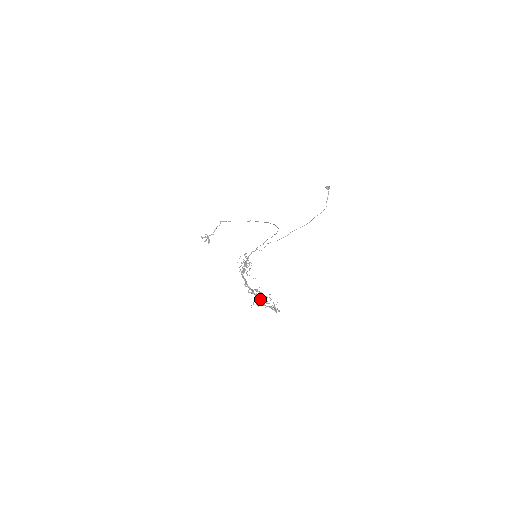
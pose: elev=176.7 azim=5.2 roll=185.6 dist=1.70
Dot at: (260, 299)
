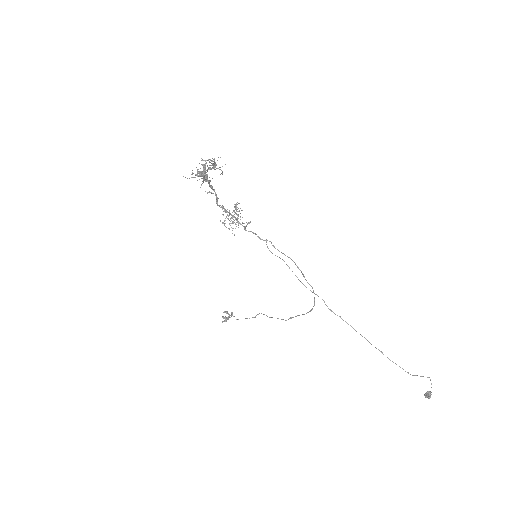
Dot at: occluded
